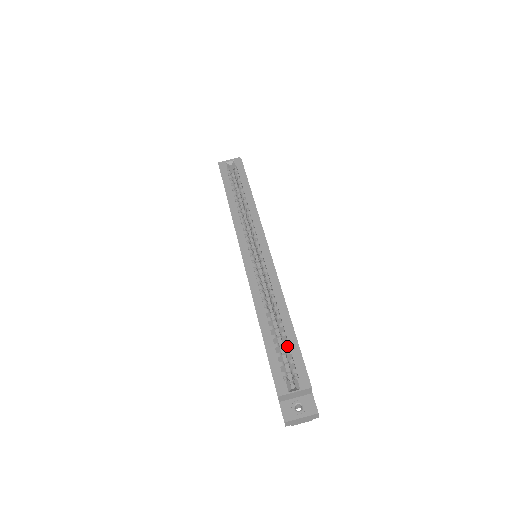
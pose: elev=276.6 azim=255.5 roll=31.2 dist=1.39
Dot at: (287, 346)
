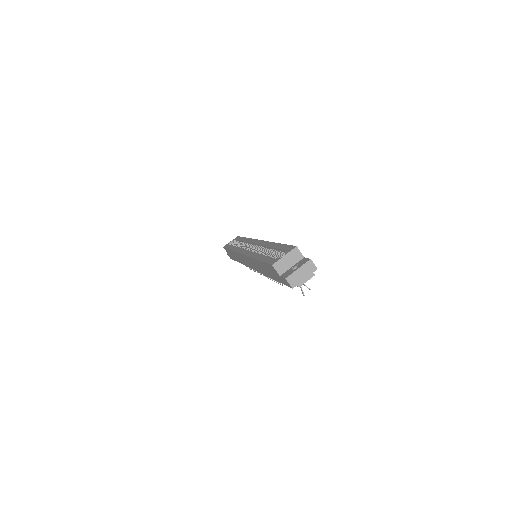
Dot at: occluded
